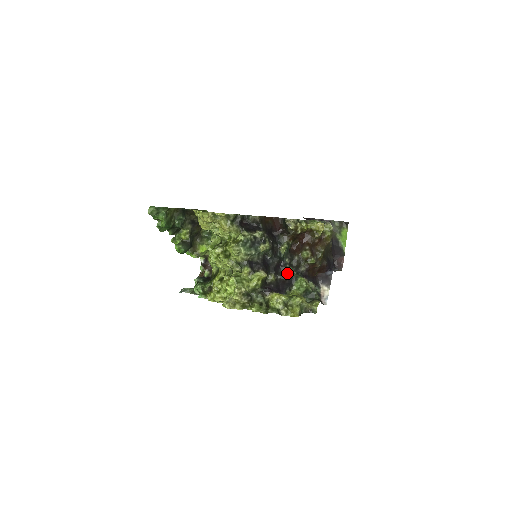
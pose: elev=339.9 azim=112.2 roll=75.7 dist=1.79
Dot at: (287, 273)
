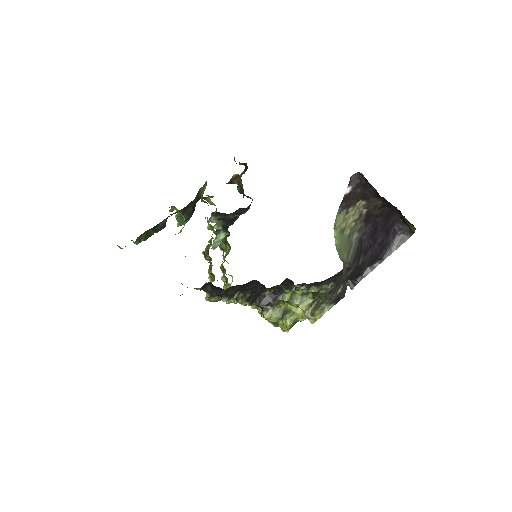
Dot at: occluded
